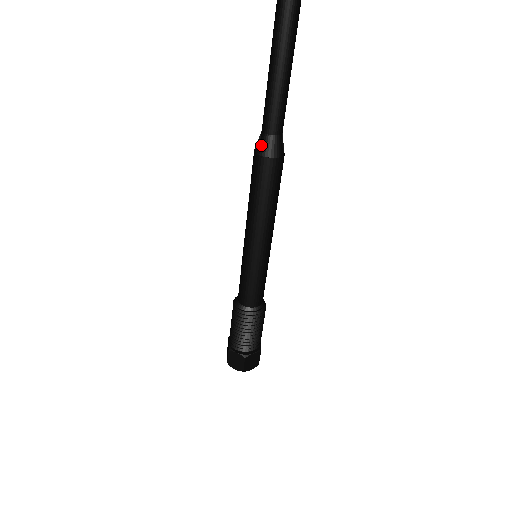
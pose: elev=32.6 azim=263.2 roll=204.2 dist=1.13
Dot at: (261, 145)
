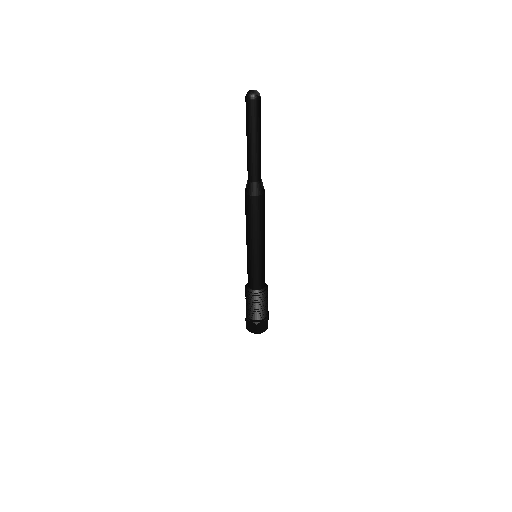
Dot at: (248, 188)
